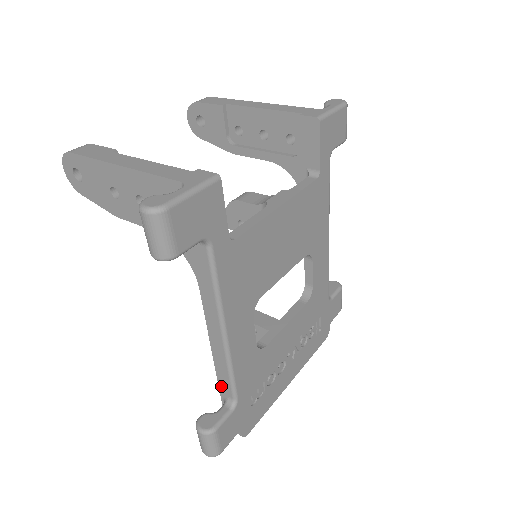
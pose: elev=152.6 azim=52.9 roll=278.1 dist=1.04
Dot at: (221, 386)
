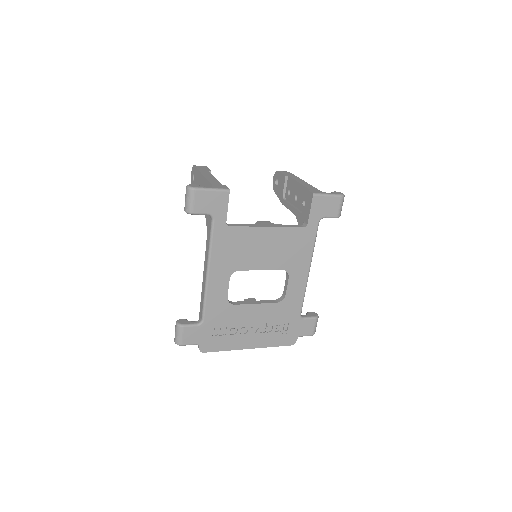
Dot at: (200, 310)
